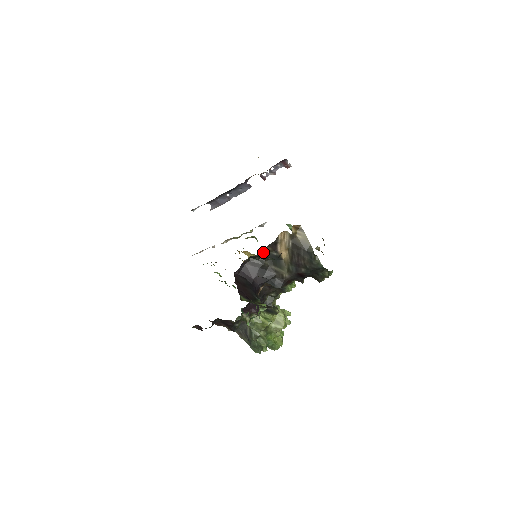
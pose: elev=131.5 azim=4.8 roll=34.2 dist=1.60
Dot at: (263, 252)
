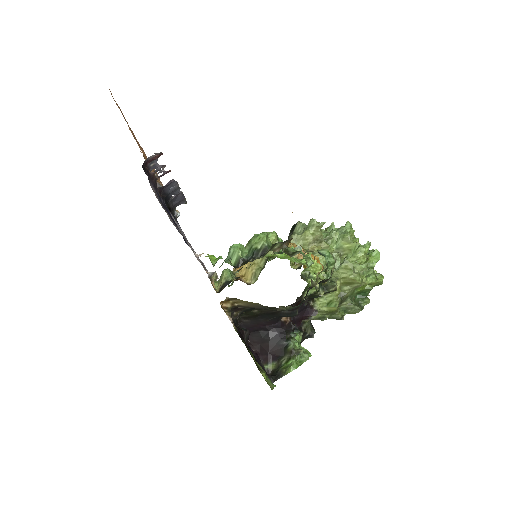
Dot at: (238, 314)
